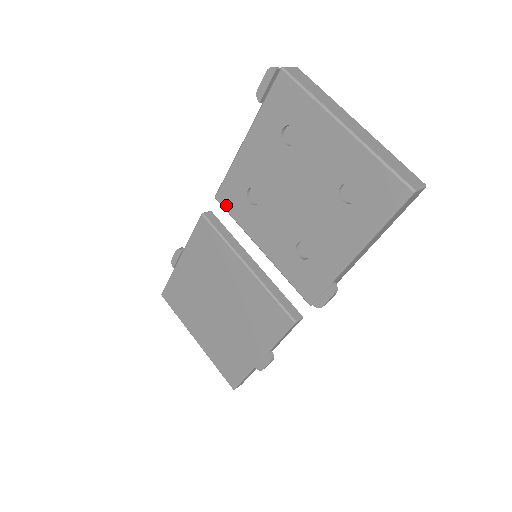
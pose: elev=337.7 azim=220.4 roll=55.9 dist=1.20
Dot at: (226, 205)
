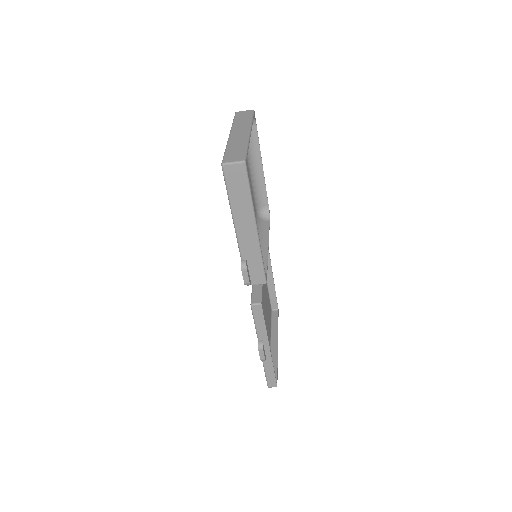
Dot at: occluded
